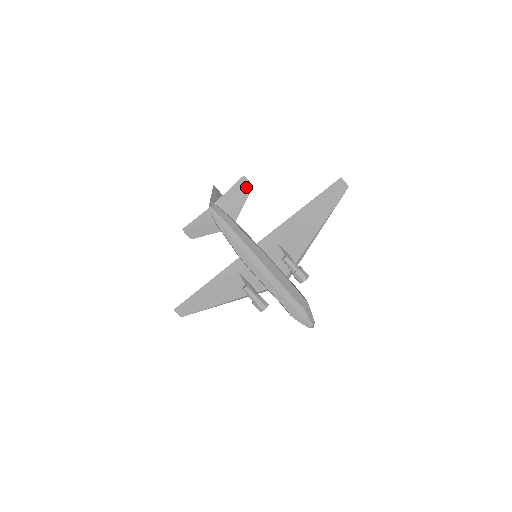
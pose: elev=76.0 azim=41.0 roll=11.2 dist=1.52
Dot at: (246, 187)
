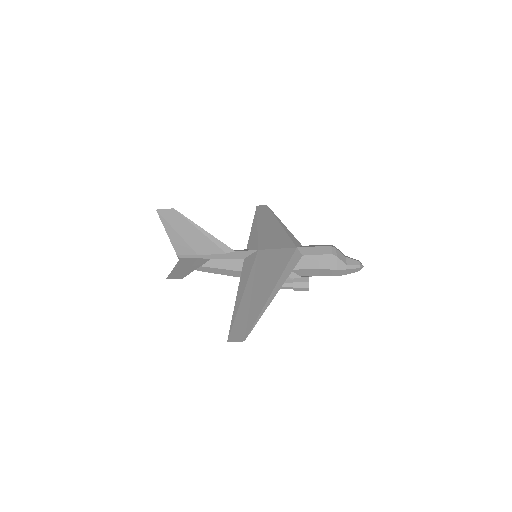
Dot at: (180, 275)
